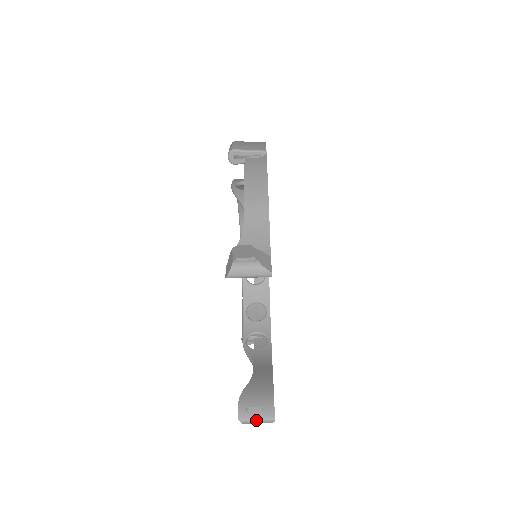
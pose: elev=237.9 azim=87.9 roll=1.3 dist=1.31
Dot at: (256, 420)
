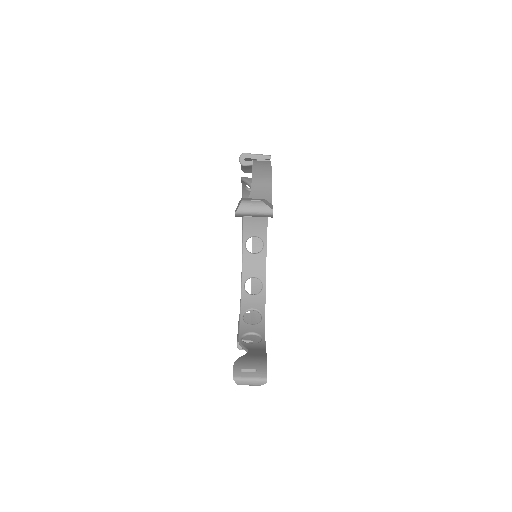
Dot at: (249, 379)
